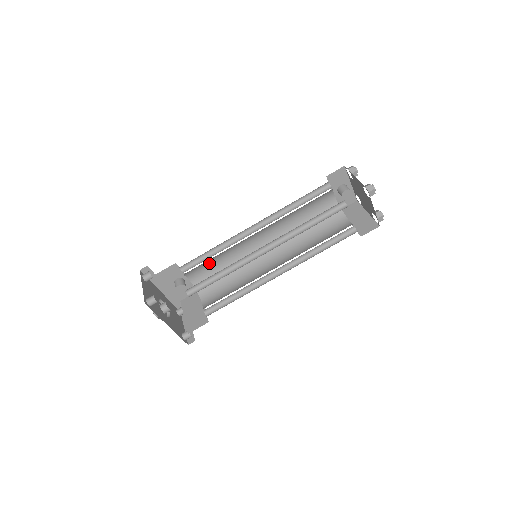
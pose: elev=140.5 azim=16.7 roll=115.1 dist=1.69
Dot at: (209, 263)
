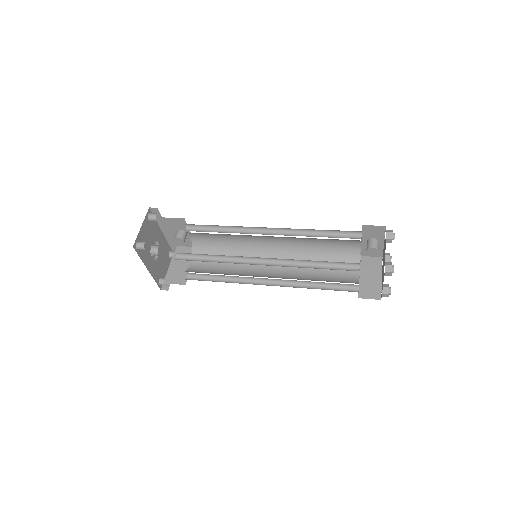
Dot at: (214, 234)
